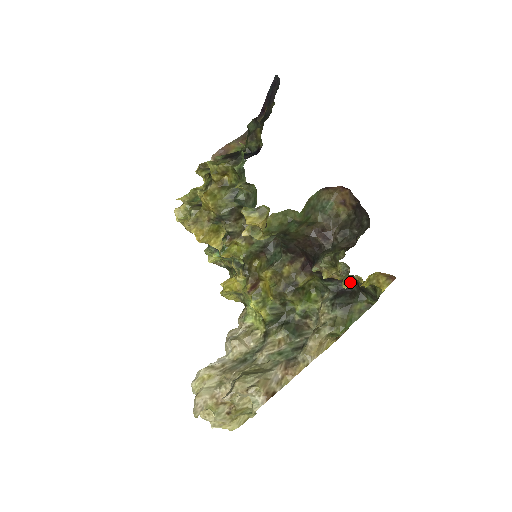
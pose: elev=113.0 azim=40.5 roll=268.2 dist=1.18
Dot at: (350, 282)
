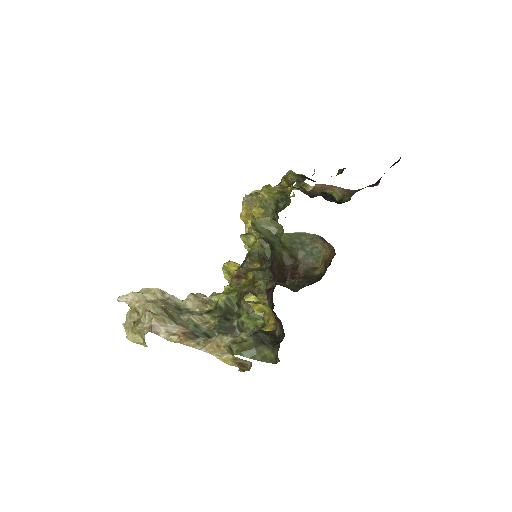
Dot at: (253, 300)
